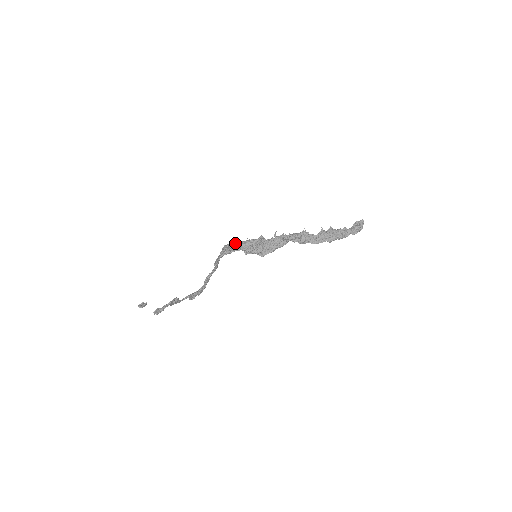
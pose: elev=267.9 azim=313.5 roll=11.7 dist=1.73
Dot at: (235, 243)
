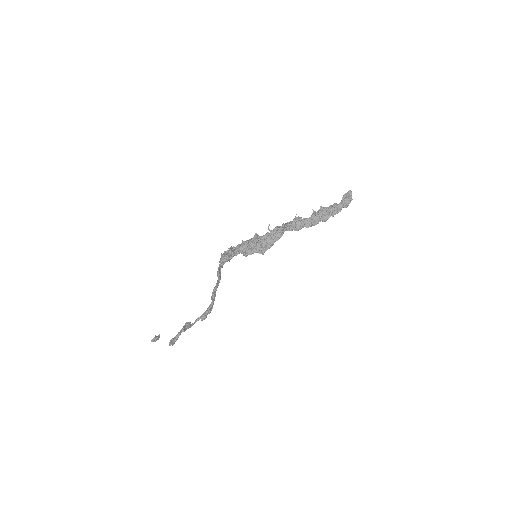
Dot at: occluded
